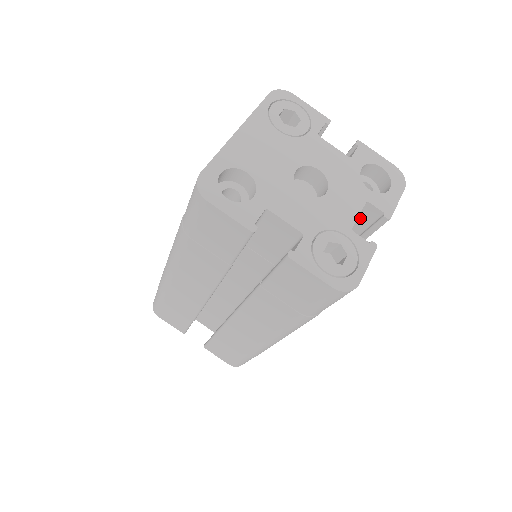
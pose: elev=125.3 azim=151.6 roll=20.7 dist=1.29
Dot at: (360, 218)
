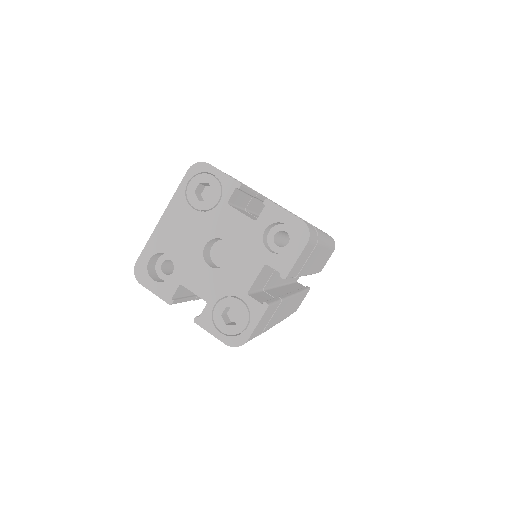
Dot at: occluded
